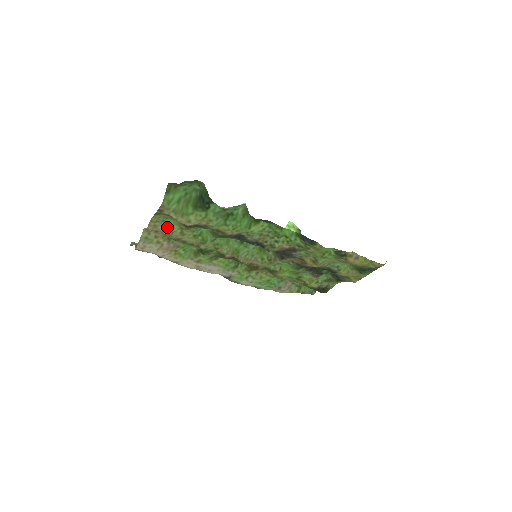
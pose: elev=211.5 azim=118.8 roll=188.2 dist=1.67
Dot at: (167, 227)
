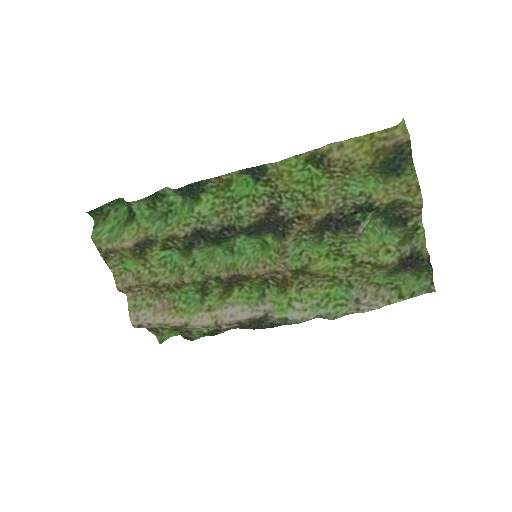
Dot at: (135, 275)
